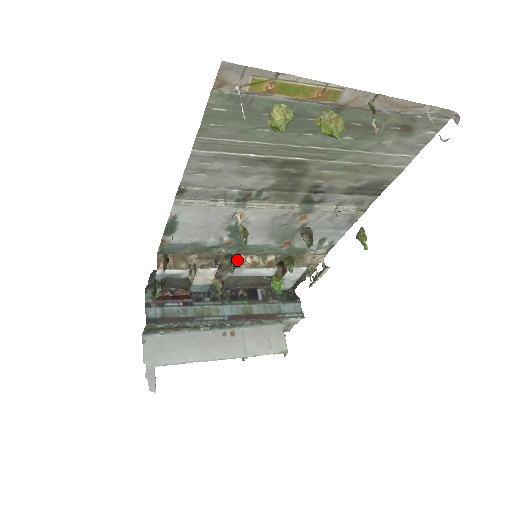
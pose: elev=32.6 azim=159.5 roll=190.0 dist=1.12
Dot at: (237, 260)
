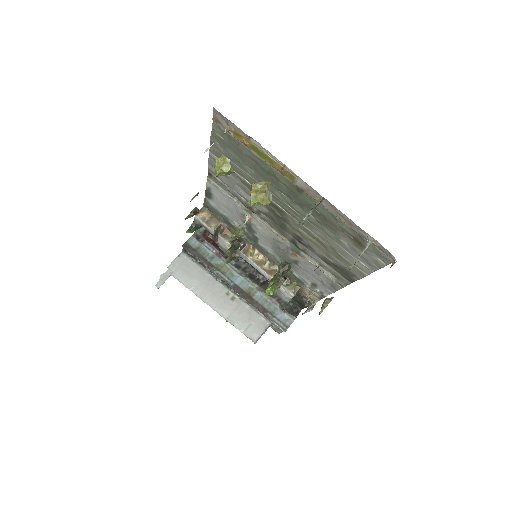
Dot at: (252, 250)
